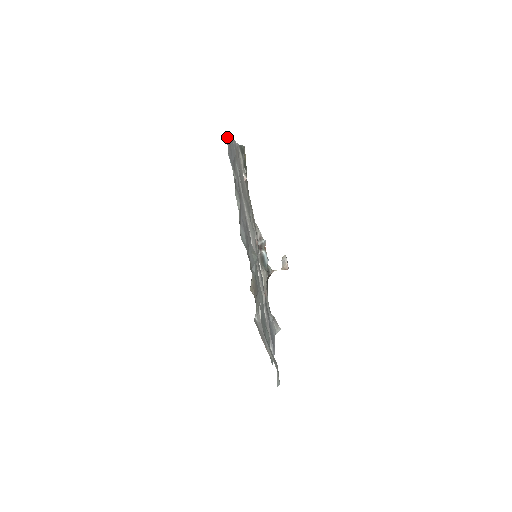
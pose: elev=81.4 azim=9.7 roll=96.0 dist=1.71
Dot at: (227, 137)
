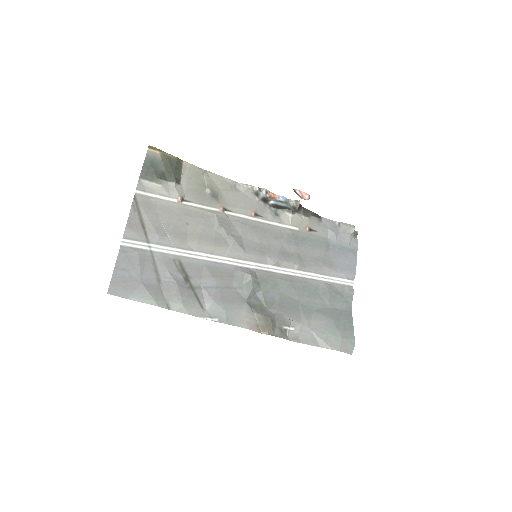
Dot at: (111, 287)
